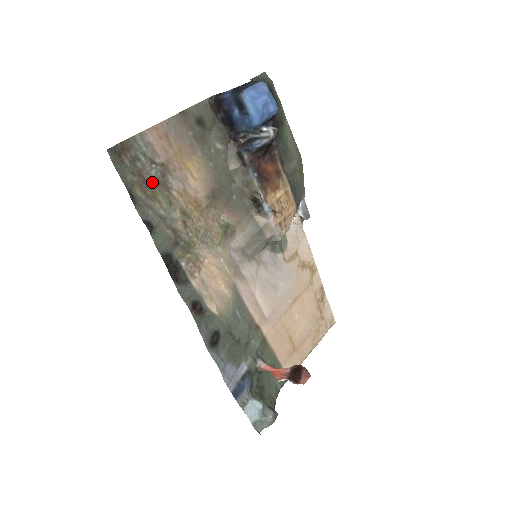
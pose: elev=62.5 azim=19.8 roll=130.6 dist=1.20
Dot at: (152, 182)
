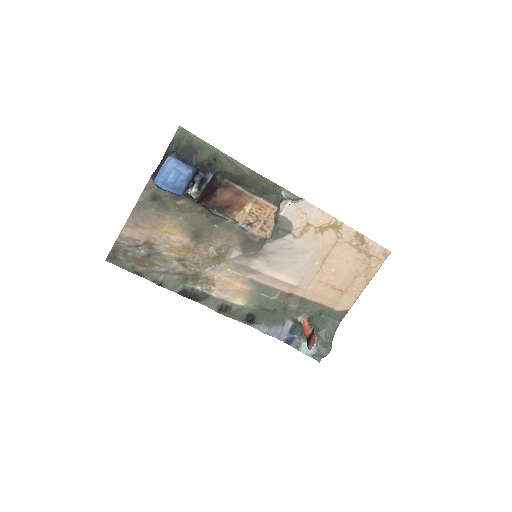
Dot at: (145, 257)
